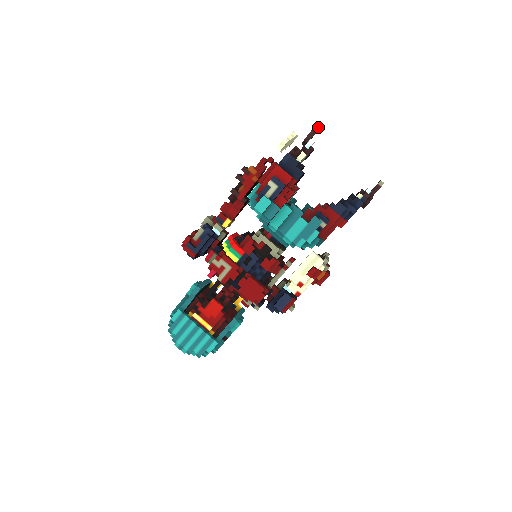
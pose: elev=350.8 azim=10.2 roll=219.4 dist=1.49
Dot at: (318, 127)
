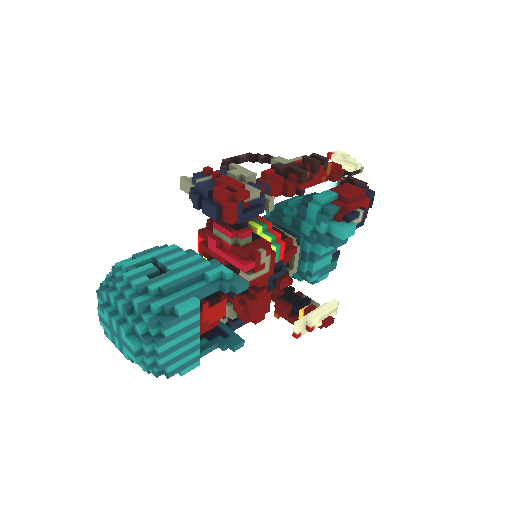
Dot at: occluded
